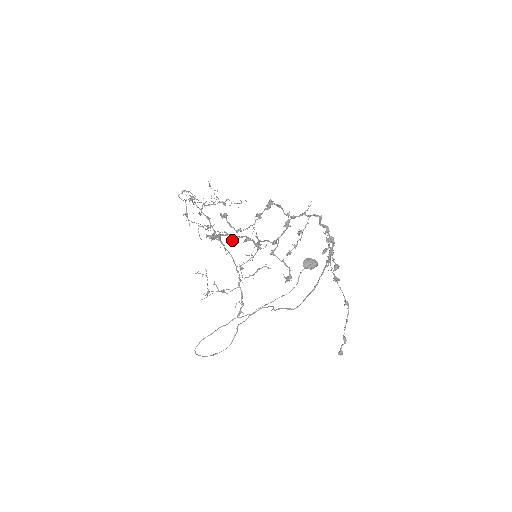
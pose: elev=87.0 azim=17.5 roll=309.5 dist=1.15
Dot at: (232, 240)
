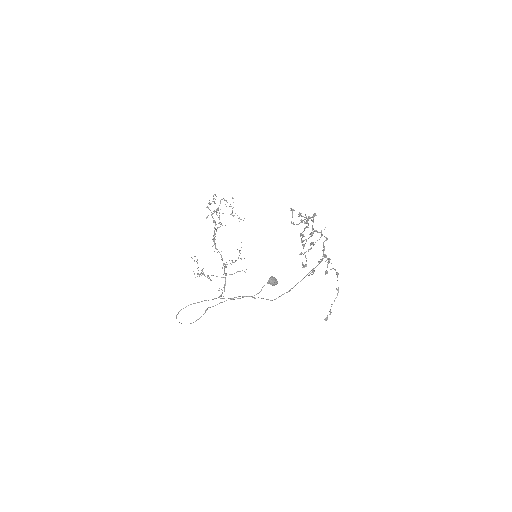
Dot at: (306, 222)
